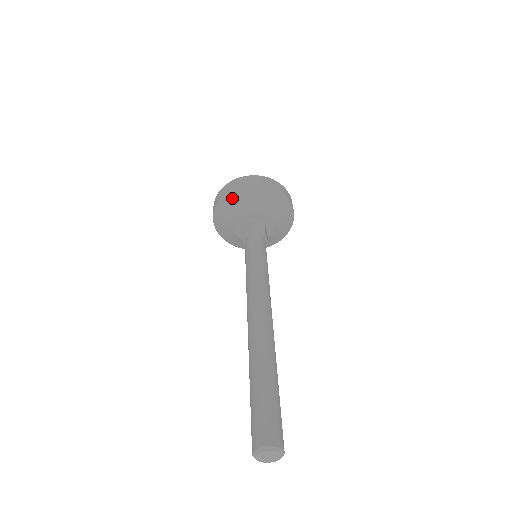
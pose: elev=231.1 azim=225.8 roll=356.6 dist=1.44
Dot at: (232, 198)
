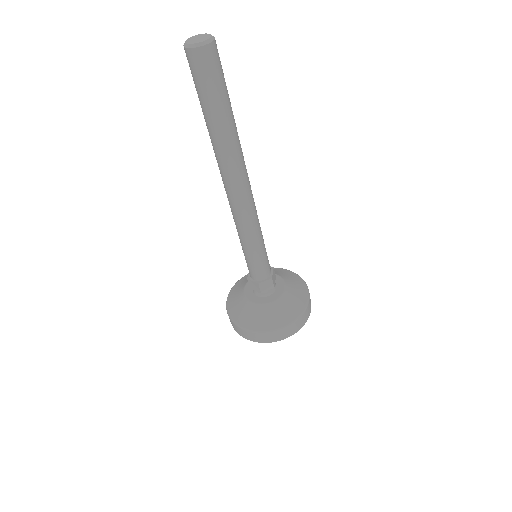
Dot at: occluded
